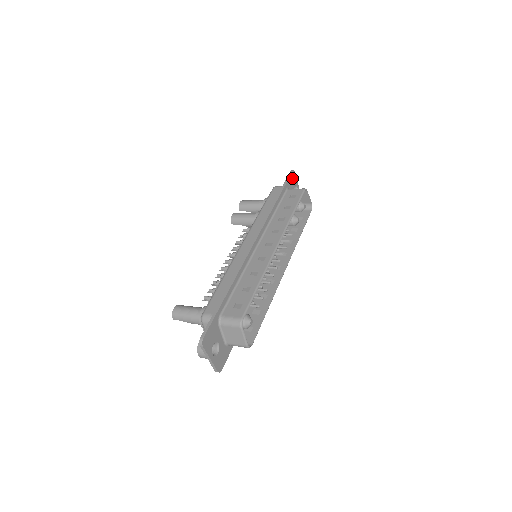
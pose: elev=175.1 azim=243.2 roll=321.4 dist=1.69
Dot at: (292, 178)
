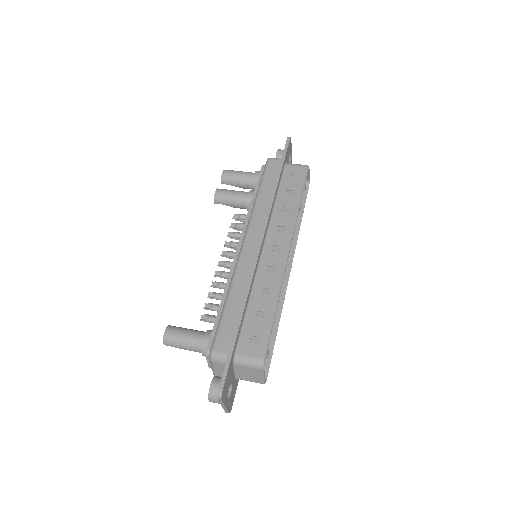
Dot at: (289, 147)
